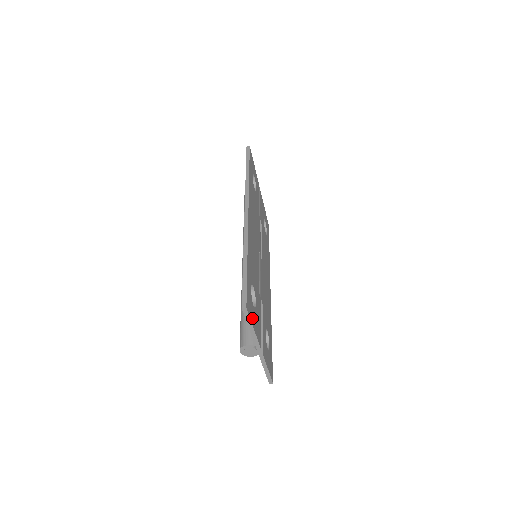
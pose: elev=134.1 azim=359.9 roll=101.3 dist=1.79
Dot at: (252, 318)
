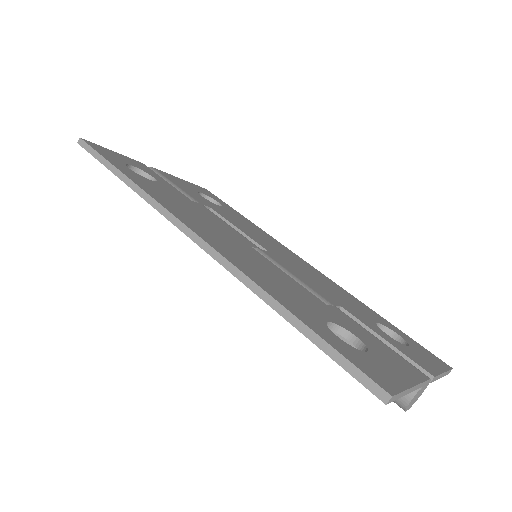
Dot at: (394, 378)
